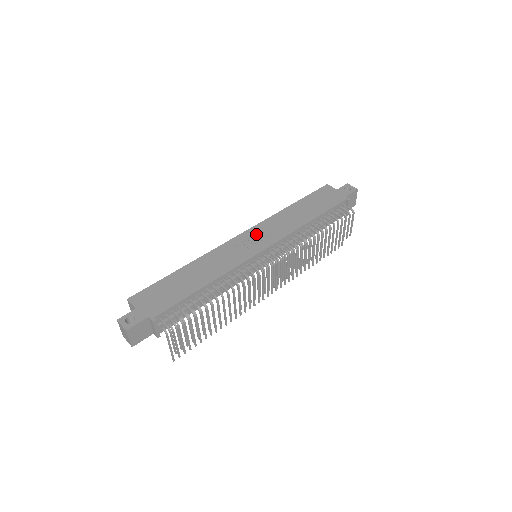
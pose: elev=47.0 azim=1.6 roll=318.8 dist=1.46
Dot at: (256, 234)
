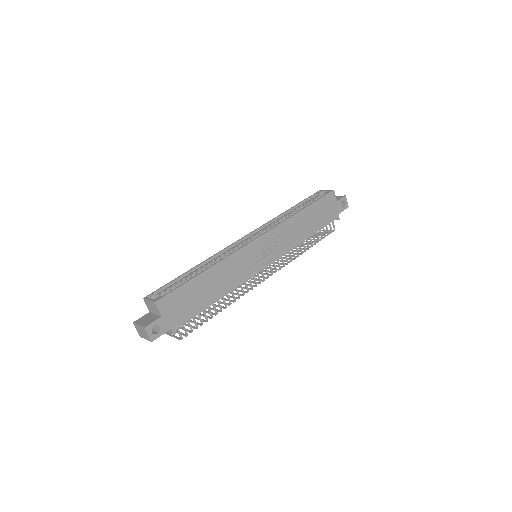
Dot at: (269, 242)
